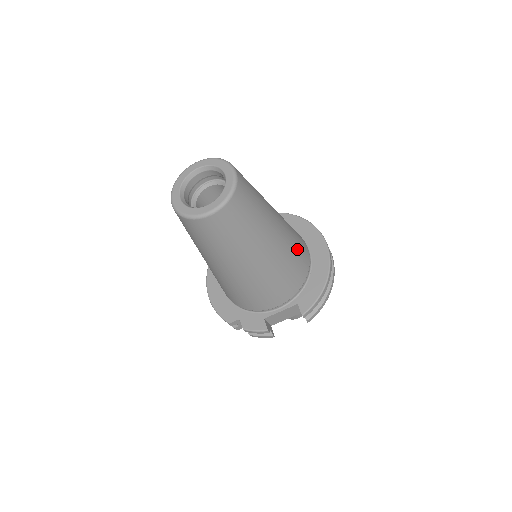
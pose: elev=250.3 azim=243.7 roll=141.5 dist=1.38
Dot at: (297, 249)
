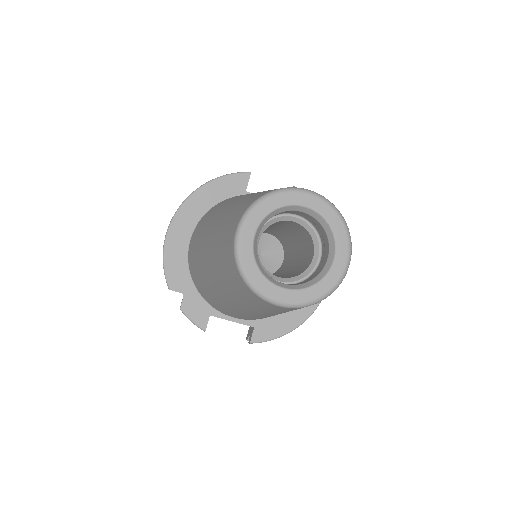
Dot at: occluded
